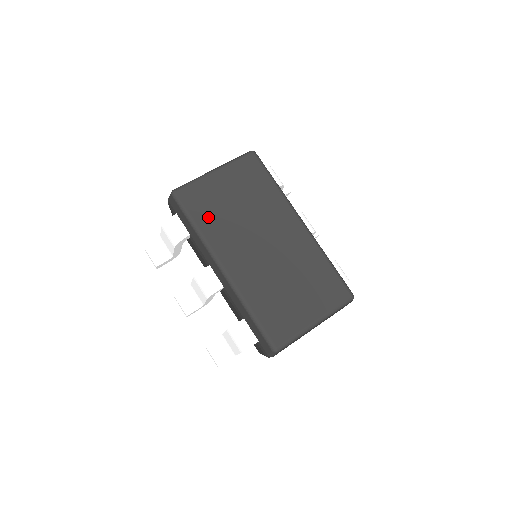
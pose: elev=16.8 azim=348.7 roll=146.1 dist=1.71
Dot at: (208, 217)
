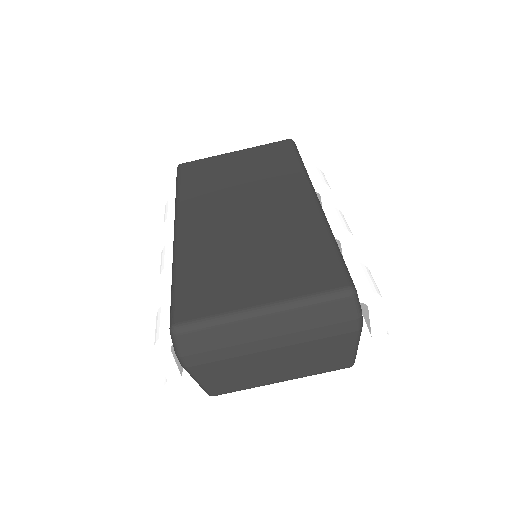
Dot at: (197, 183)
